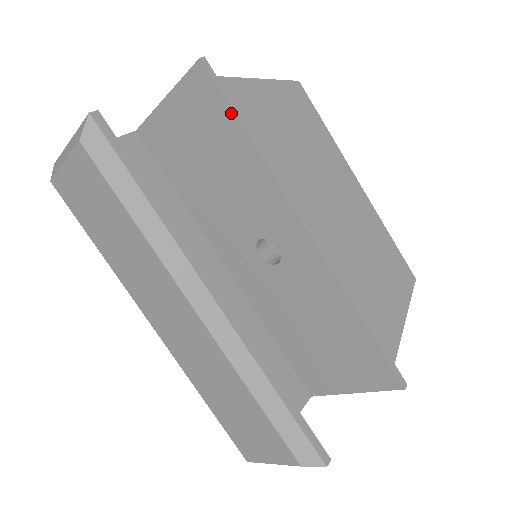
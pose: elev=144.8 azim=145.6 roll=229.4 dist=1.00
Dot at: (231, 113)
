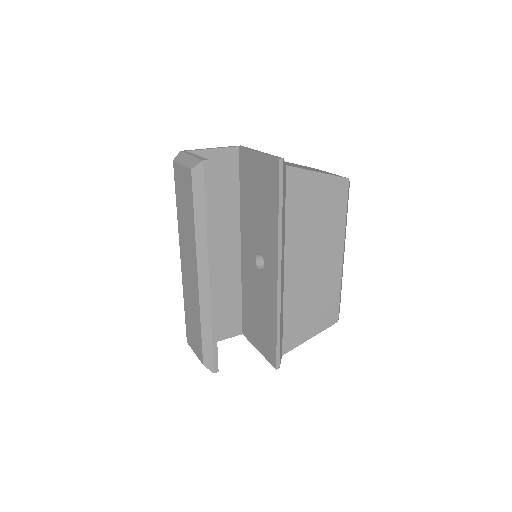
Dot at: (278, 195)
